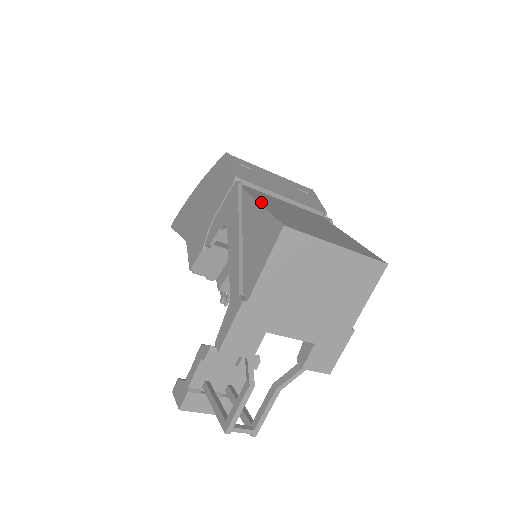
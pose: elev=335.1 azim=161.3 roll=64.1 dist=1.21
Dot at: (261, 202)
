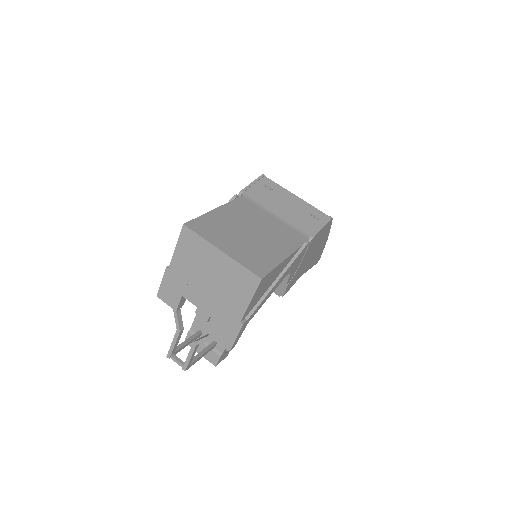
Dot at: (218, 210)
